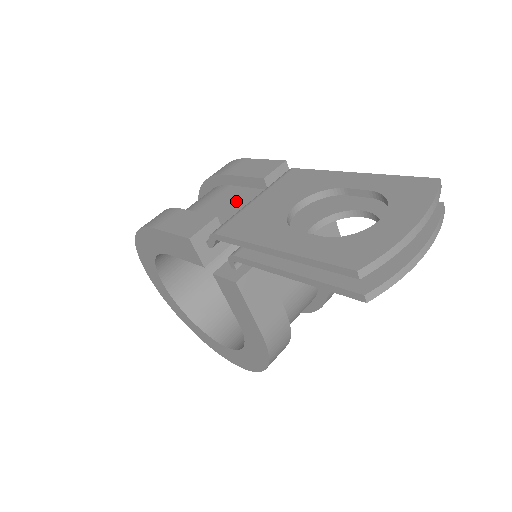
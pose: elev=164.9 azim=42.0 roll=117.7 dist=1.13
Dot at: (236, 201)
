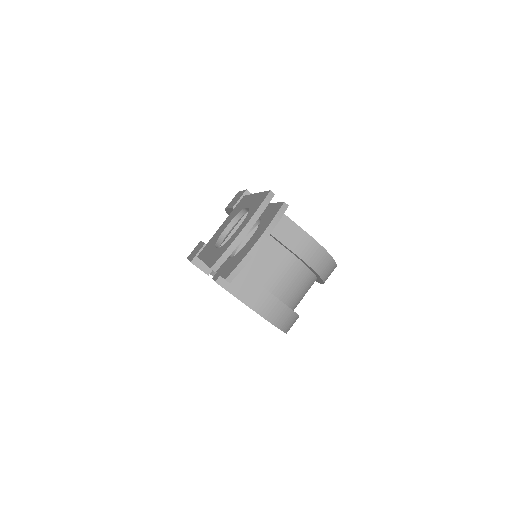
Dot at: occluded
